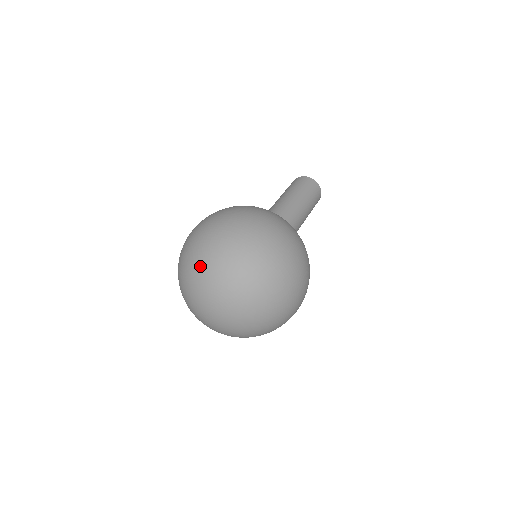
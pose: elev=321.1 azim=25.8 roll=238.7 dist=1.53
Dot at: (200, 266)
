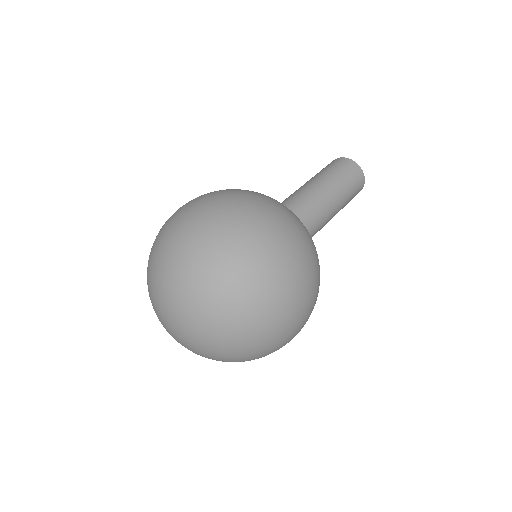
Dot at: (161, 265)
